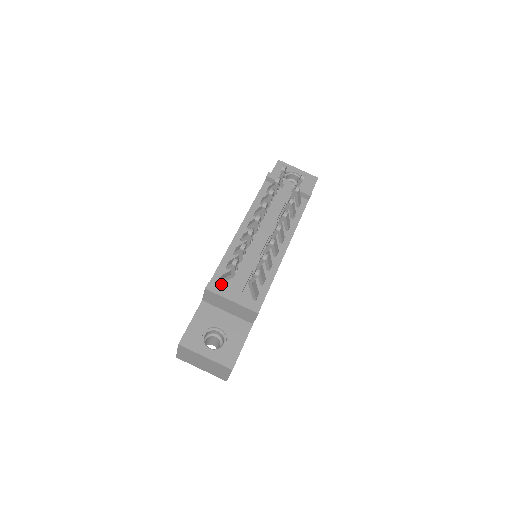
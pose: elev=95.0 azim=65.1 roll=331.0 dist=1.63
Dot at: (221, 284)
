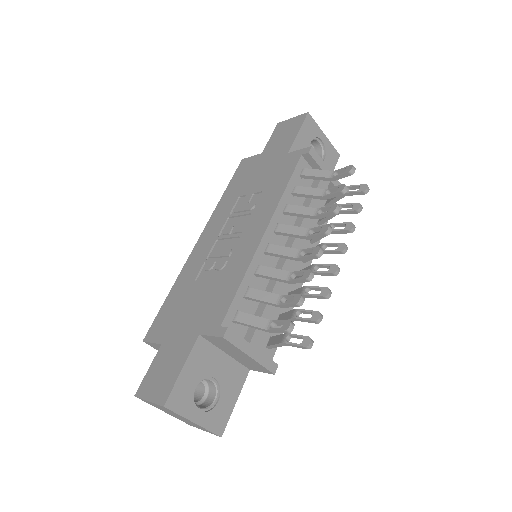
Dot at: (236, 323)
